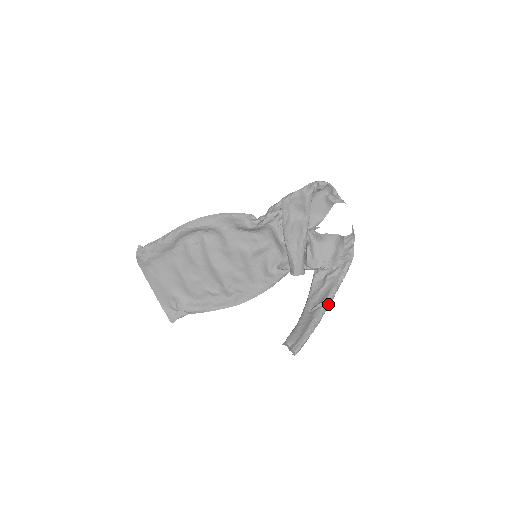
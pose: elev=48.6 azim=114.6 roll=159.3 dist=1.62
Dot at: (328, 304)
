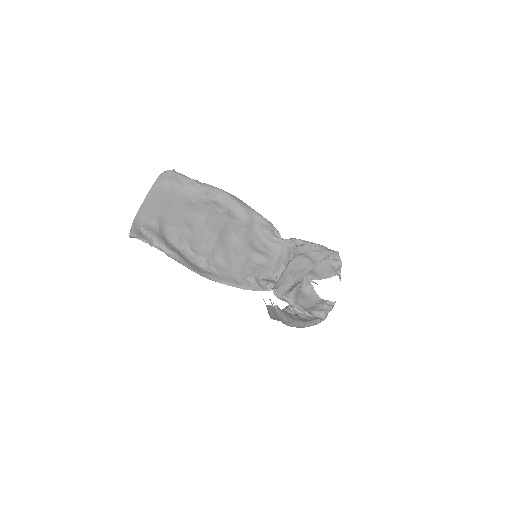
Dot at: (297, 323)
